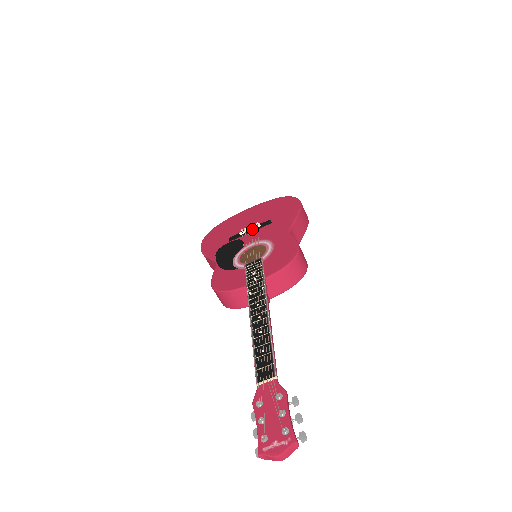
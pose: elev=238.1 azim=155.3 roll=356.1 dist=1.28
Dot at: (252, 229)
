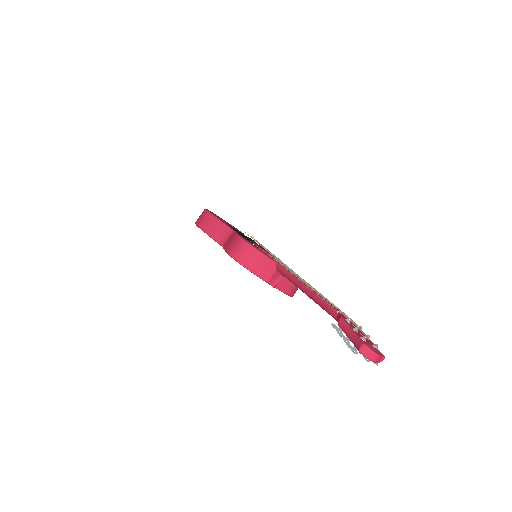
Dot at: occluded
